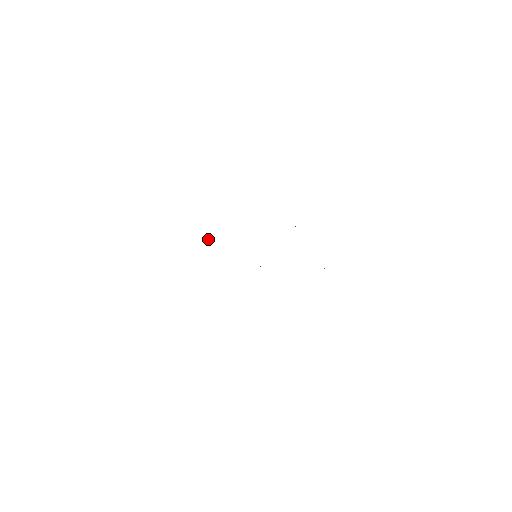
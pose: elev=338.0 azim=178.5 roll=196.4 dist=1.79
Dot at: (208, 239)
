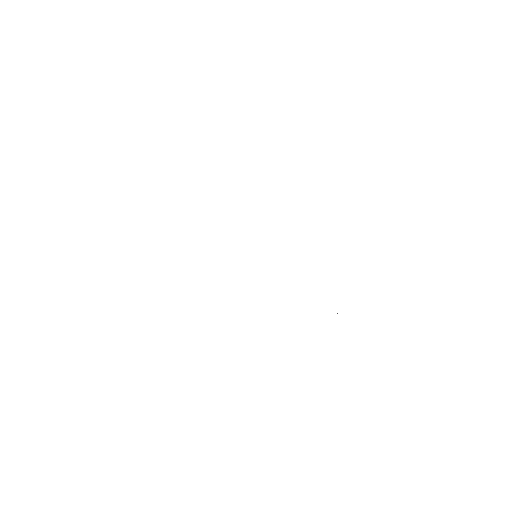
Dot at: occluded
